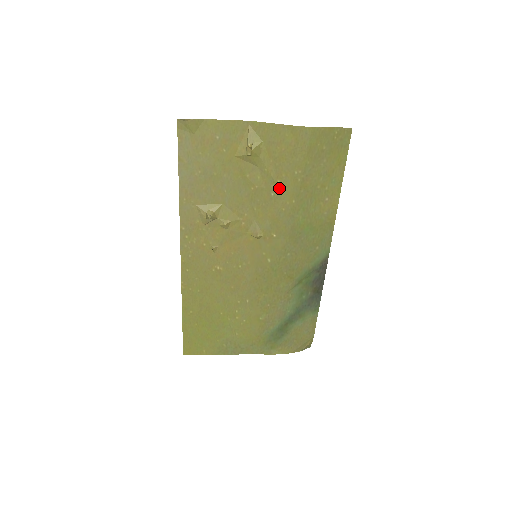
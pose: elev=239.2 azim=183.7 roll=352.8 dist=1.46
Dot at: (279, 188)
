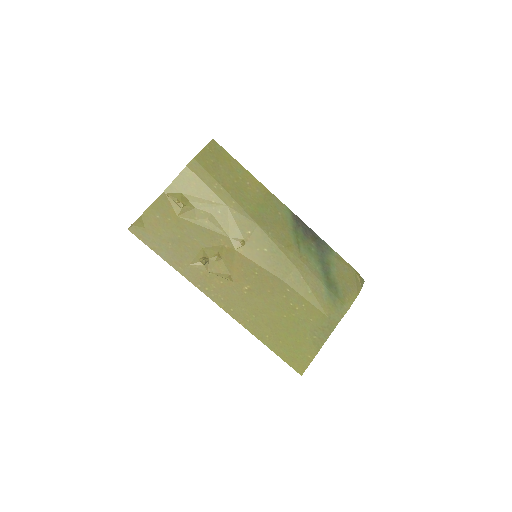
Dot at: (218, 205)
